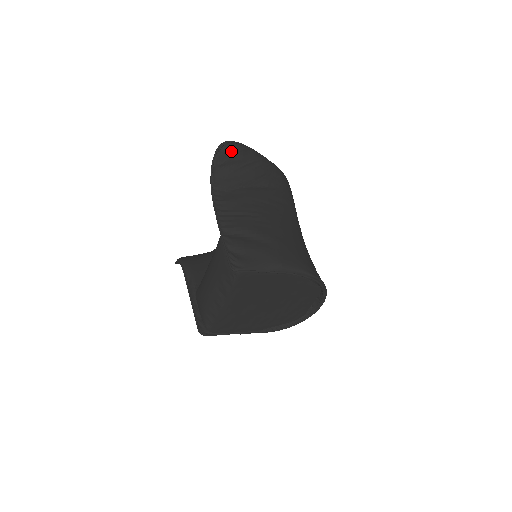
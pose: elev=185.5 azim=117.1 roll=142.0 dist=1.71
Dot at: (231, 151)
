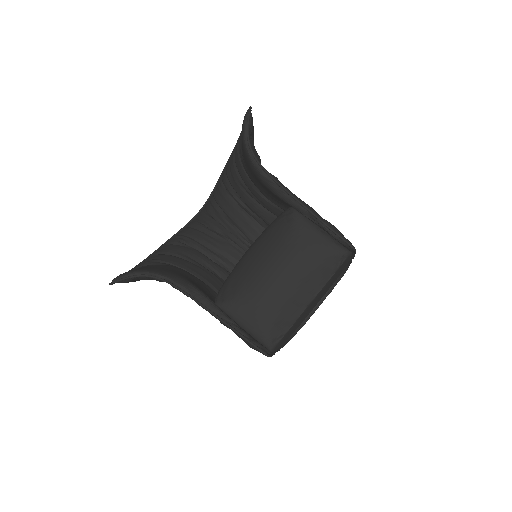
Dot at: occluded
